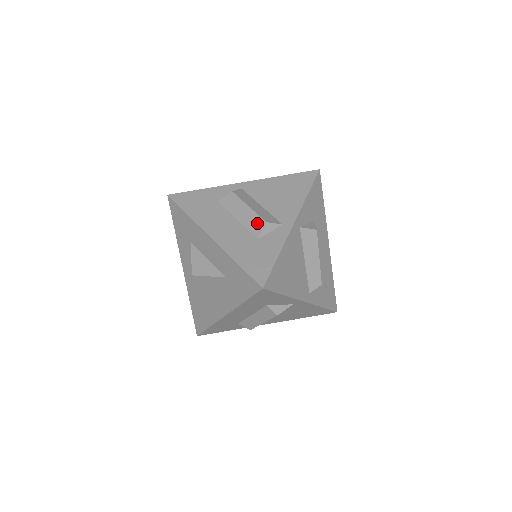
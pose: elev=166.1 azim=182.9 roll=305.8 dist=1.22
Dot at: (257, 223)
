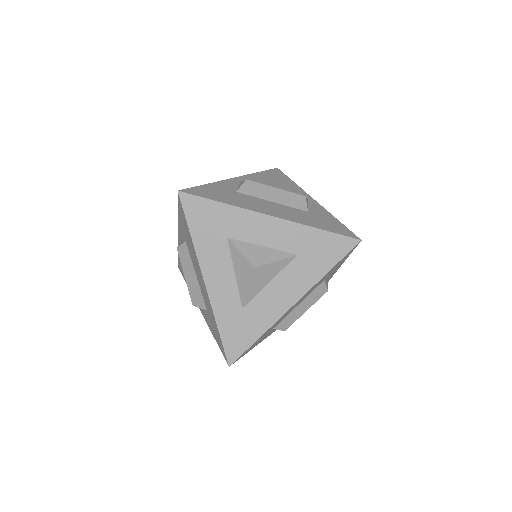
Dot at: (297, 199)
